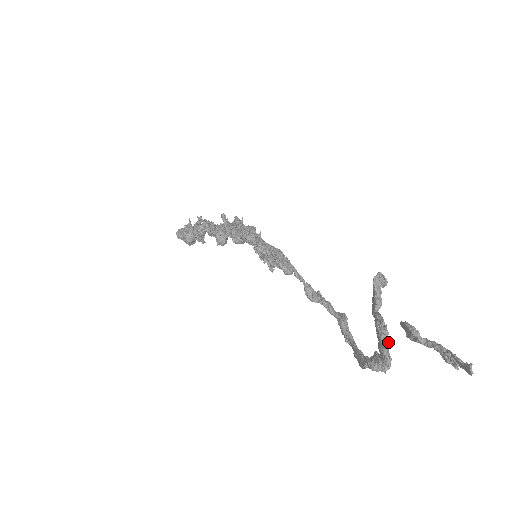
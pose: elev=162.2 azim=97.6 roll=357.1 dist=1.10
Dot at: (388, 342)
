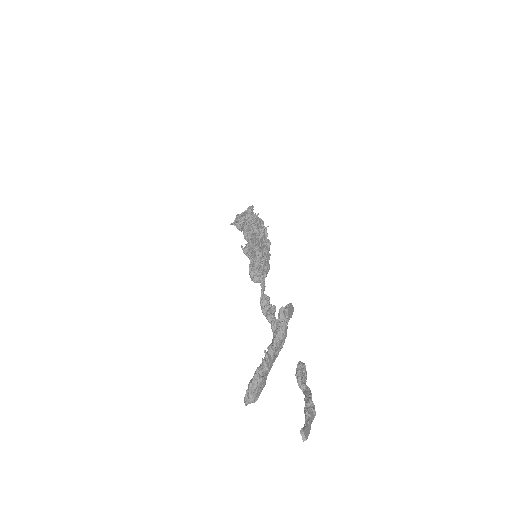
Dot at: (259, 377)
